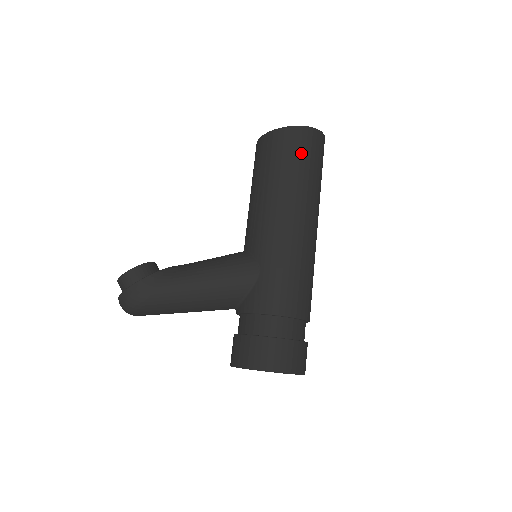
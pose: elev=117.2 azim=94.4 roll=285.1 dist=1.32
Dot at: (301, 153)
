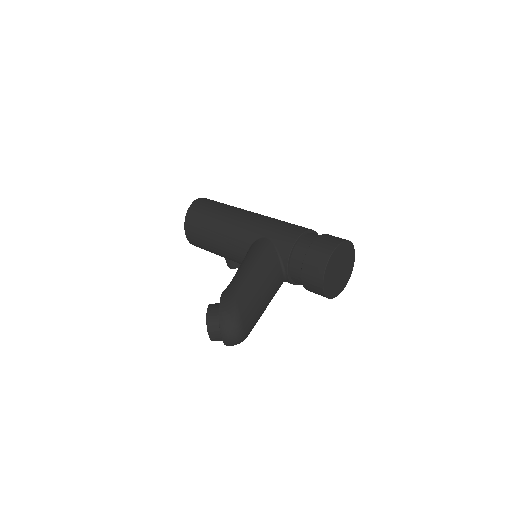
Dot at: (212, 203)
